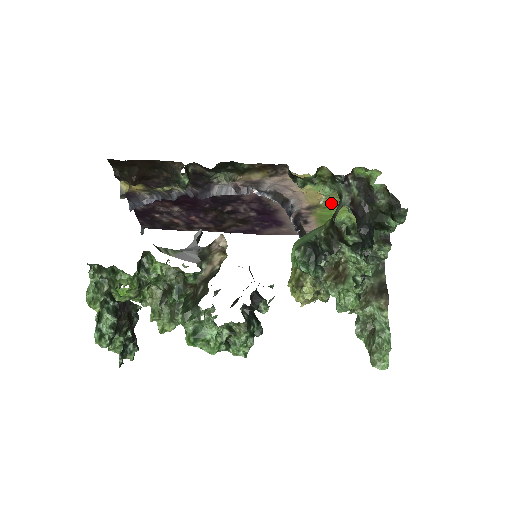
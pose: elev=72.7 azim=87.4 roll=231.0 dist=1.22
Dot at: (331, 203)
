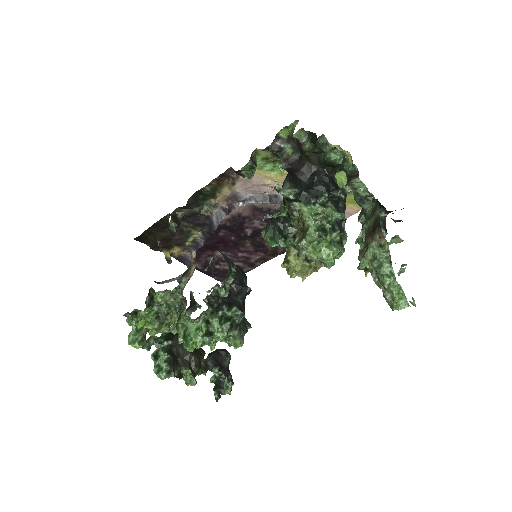
Dot at: occluded
